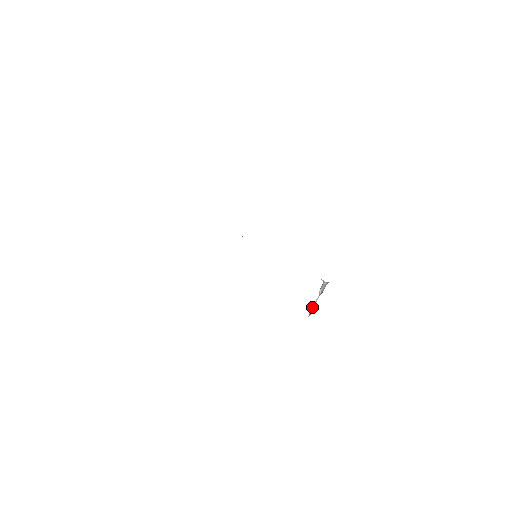
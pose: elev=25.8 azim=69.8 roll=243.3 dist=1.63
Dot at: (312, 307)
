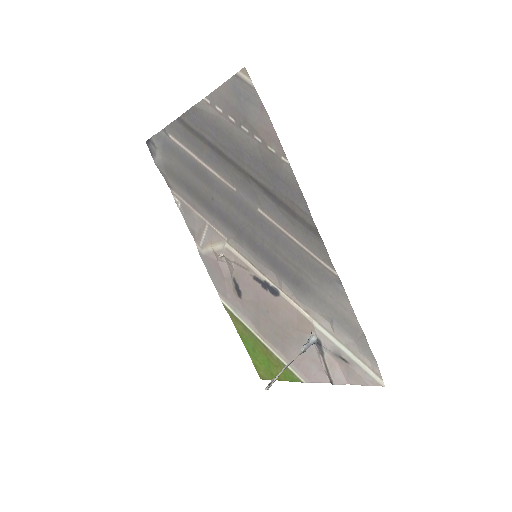
Dot at: (283, 368)
